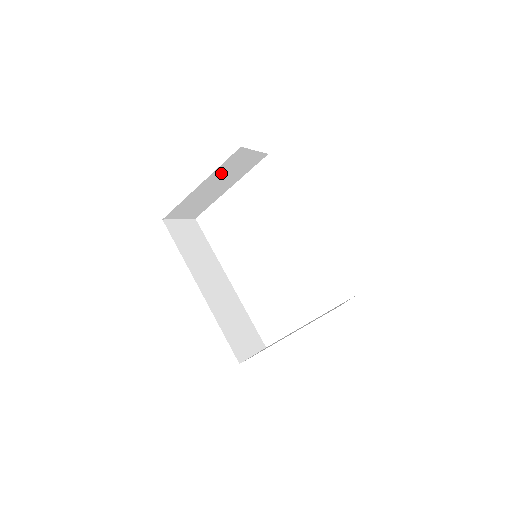
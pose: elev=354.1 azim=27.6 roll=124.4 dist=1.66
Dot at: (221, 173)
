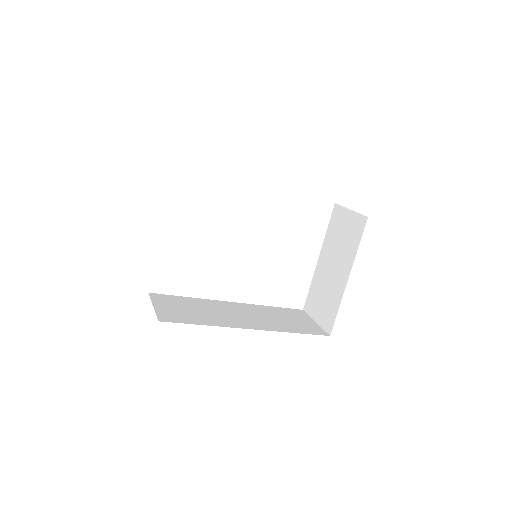
Dot at: occluded
